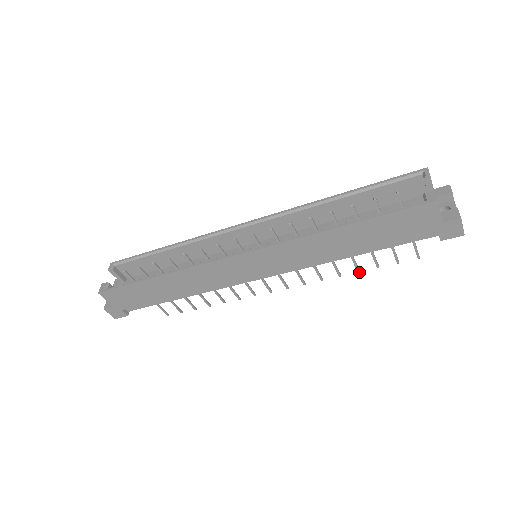
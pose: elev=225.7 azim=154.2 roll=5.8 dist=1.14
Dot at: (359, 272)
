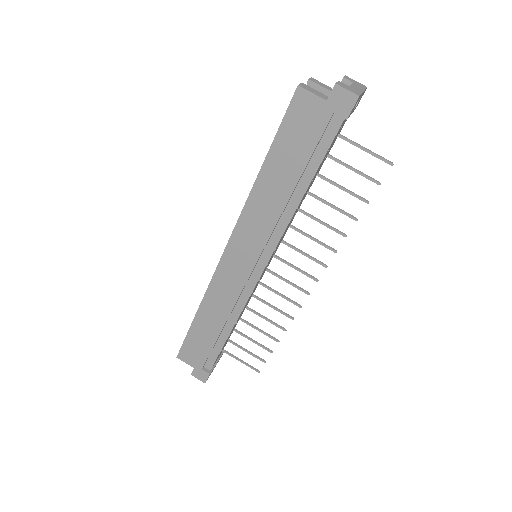
Dot at: (357, 220)
